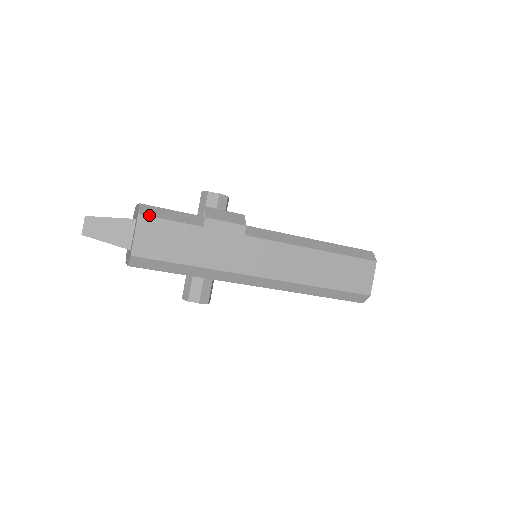
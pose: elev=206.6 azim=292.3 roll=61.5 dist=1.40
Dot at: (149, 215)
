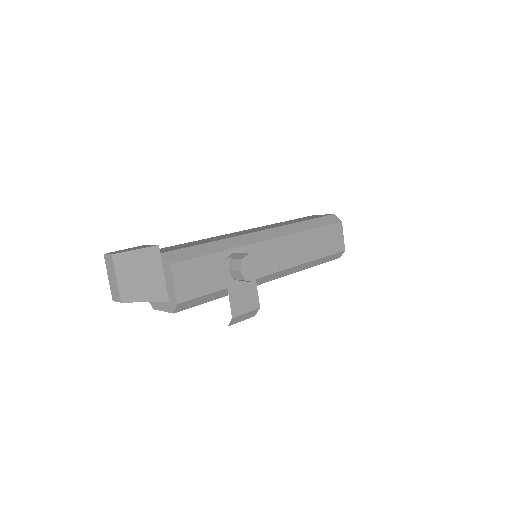
Dot at: (182, 310)
